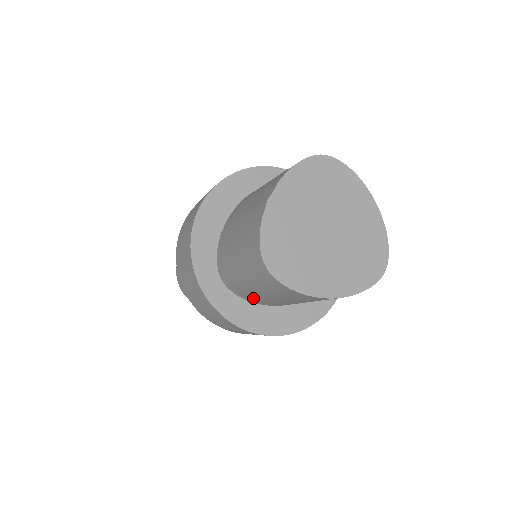
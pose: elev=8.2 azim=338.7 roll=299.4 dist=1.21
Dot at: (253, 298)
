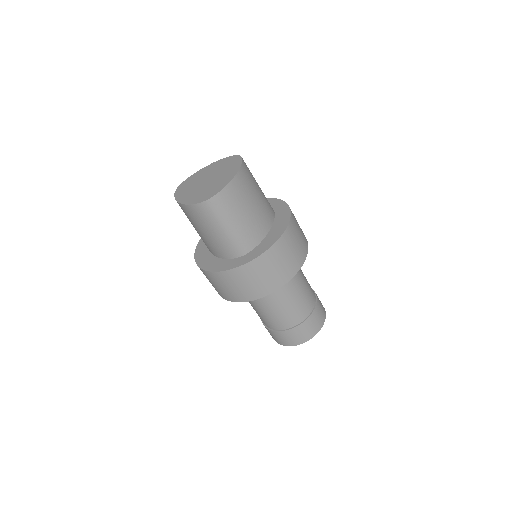
Dot at: occluded
